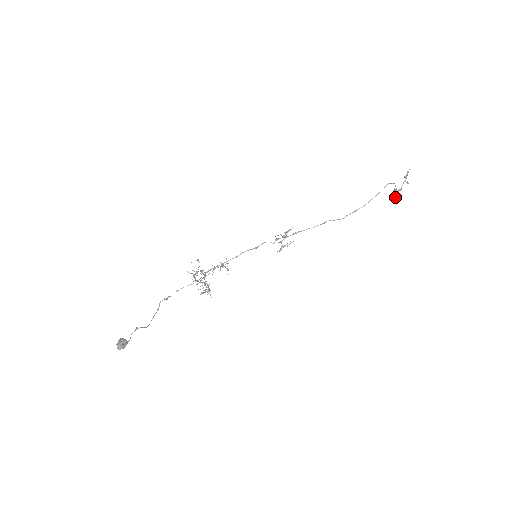
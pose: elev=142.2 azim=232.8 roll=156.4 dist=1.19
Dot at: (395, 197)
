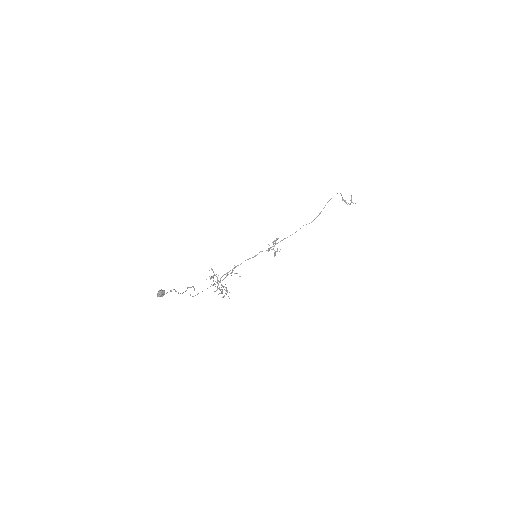
Dot at: occluded
